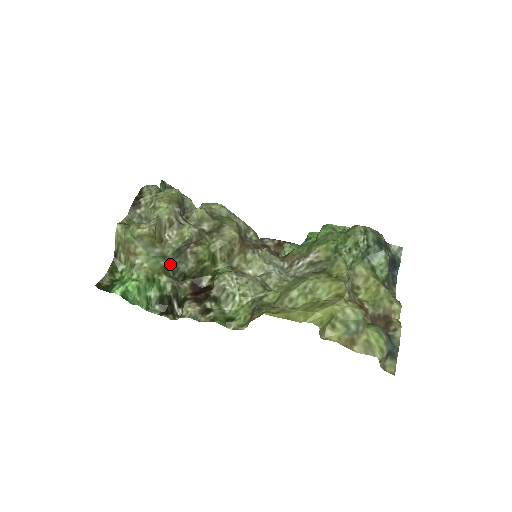
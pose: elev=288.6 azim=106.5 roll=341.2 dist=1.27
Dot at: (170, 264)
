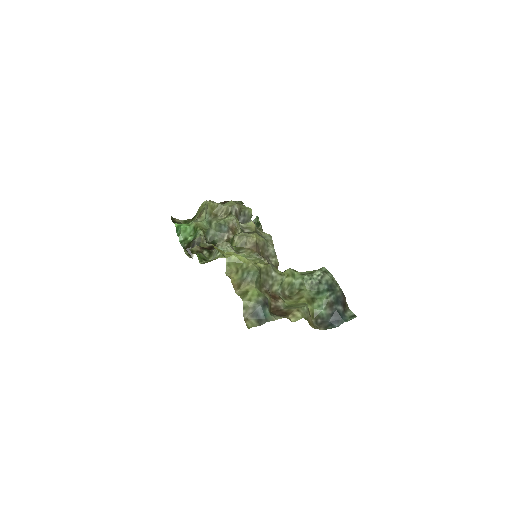
Dot at: (212, 233)
